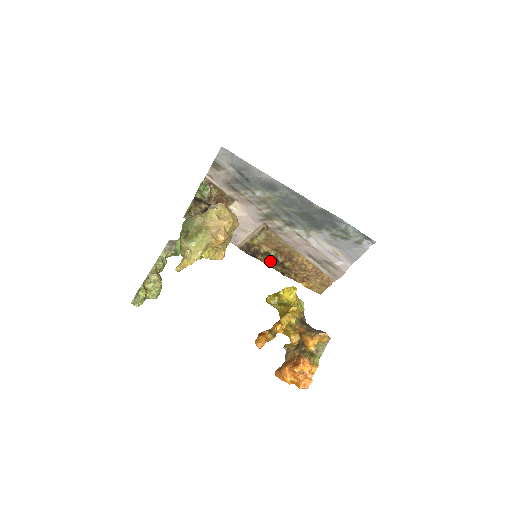
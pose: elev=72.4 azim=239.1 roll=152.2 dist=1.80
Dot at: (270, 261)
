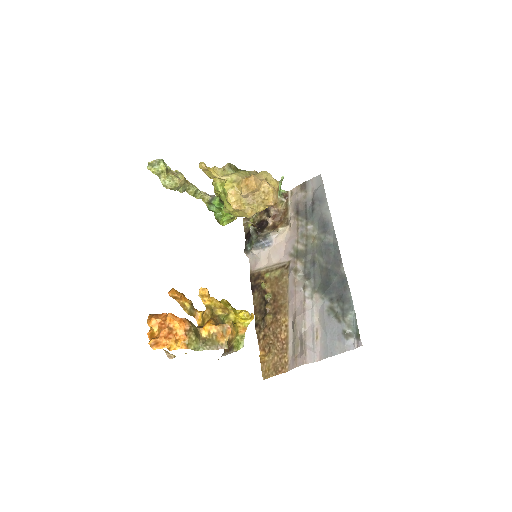
Dot at: (259, 304)
